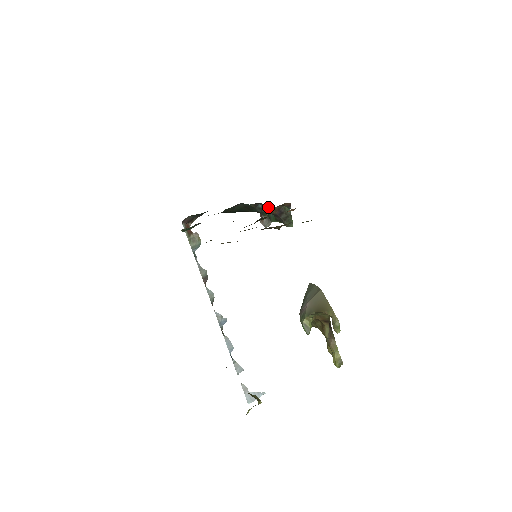
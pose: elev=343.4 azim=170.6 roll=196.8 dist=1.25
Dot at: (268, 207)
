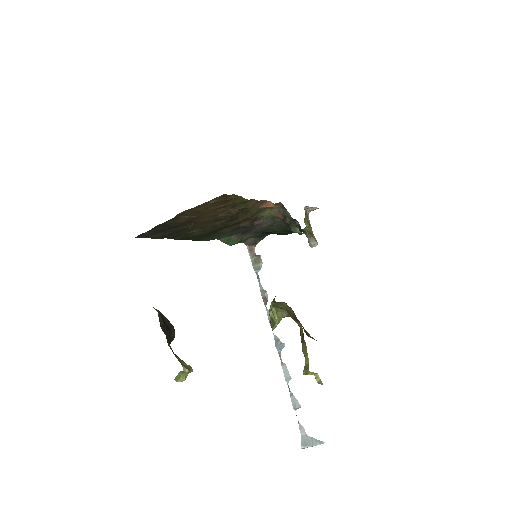
Dot at: (294, 220)
